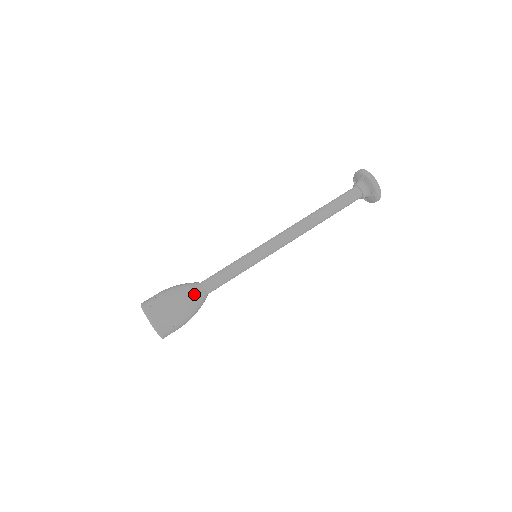
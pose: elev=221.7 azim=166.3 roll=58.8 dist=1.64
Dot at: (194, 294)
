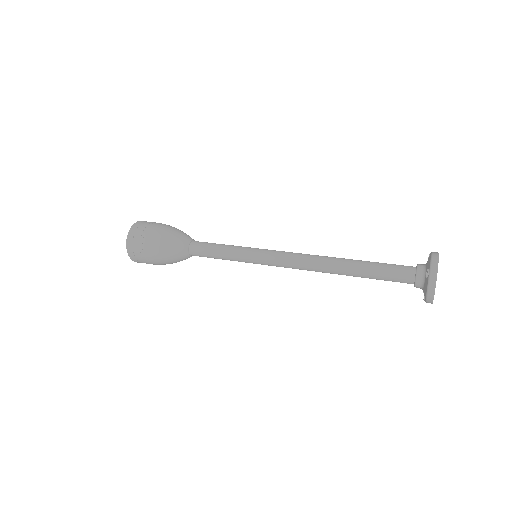
Dot at: (175, 253)
